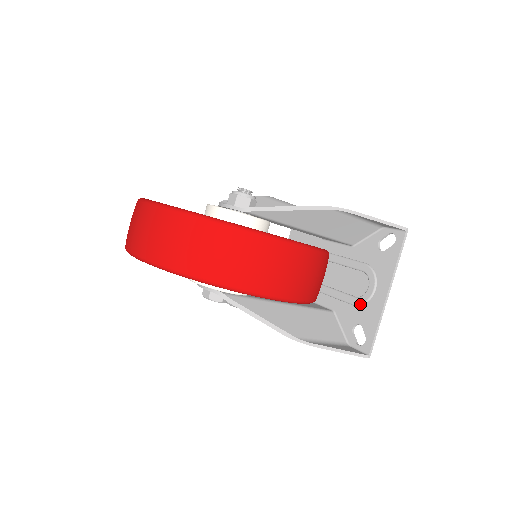
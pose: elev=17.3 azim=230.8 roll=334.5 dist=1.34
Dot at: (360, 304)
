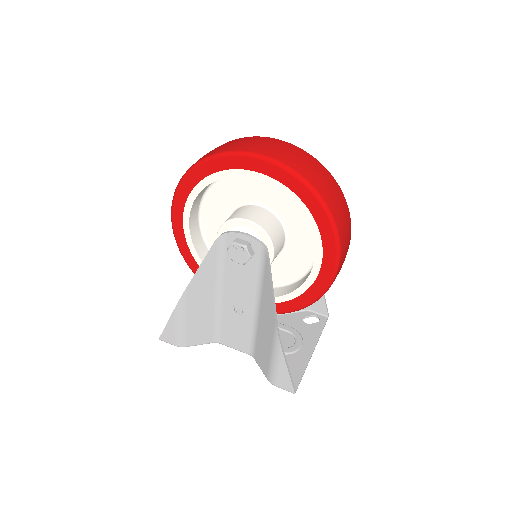
Dot at: (287, 352)
